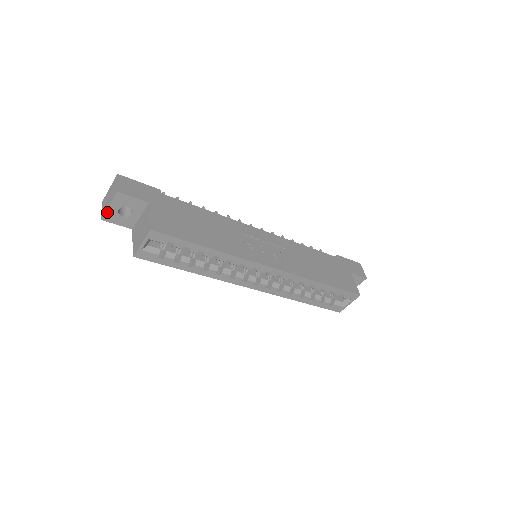
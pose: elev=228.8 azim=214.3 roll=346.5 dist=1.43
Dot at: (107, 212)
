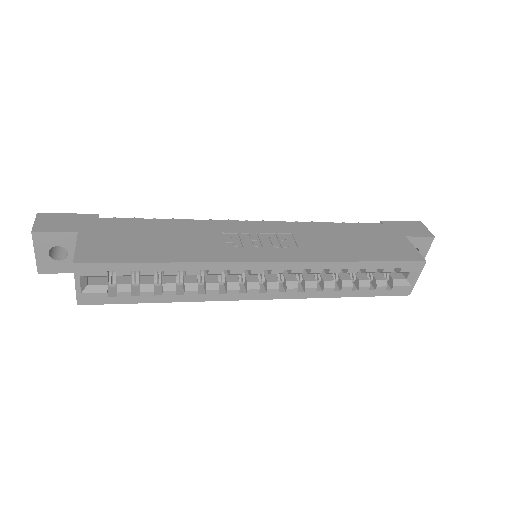
Dot at: (38, 262)
